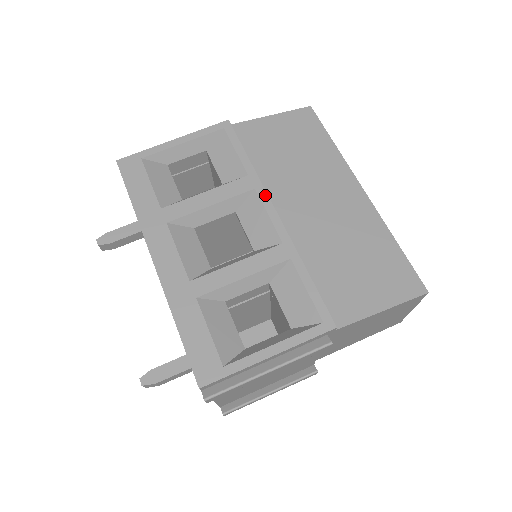
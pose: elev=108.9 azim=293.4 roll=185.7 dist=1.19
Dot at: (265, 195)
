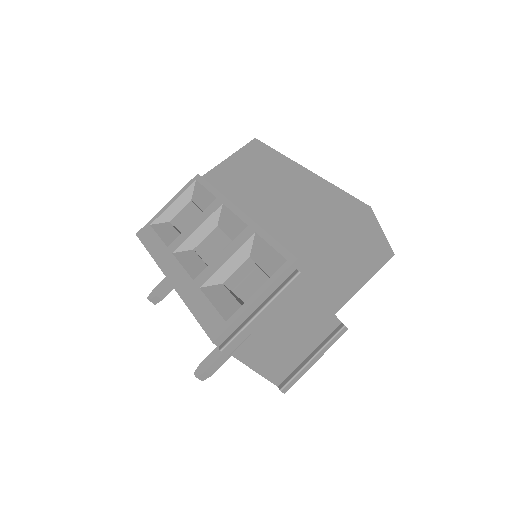
Dot at: (230, 203)
